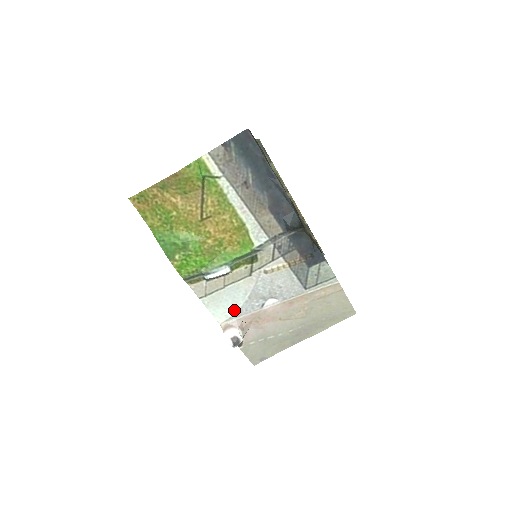
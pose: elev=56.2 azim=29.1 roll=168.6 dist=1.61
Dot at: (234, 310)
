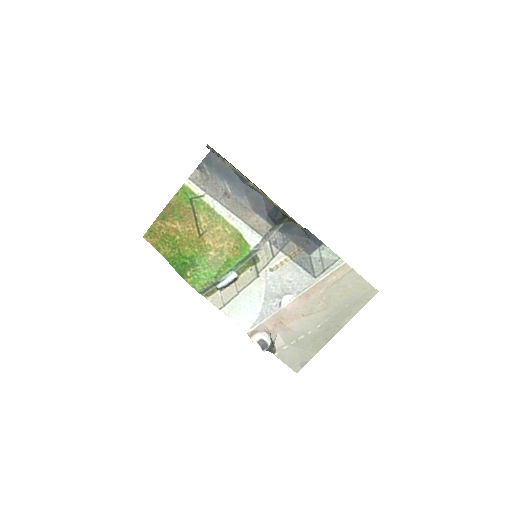
Dot at: (255, 315)
